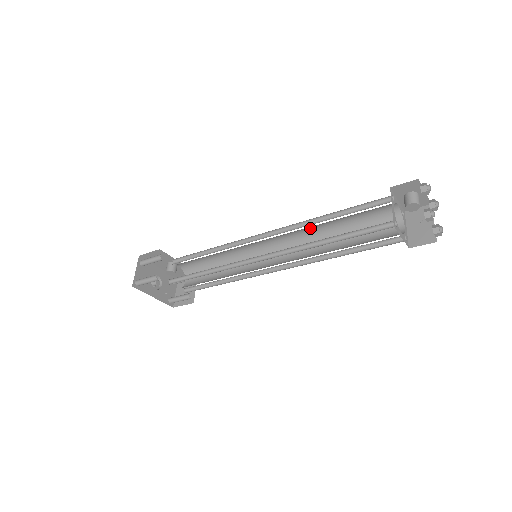
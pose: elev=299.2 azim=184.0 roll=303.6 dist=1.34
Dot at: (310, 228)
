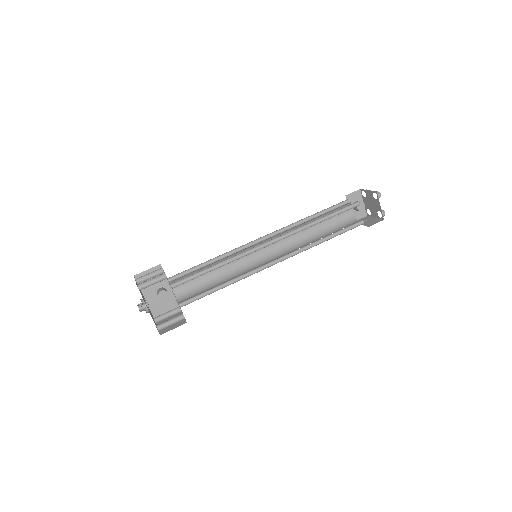
Dot at: occluded
